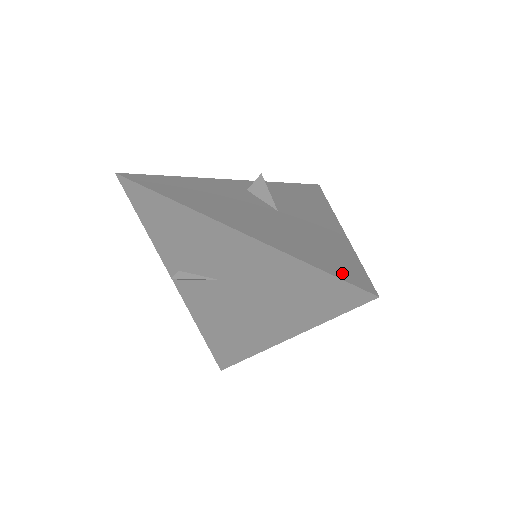
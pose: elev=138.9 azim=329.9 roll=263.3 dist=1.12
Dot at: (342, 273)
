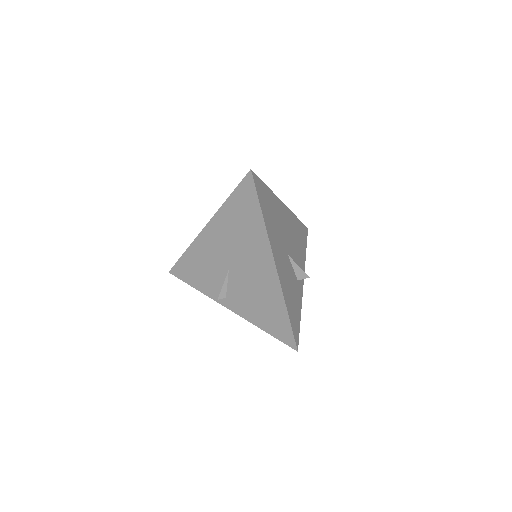
Dot at: occluded
